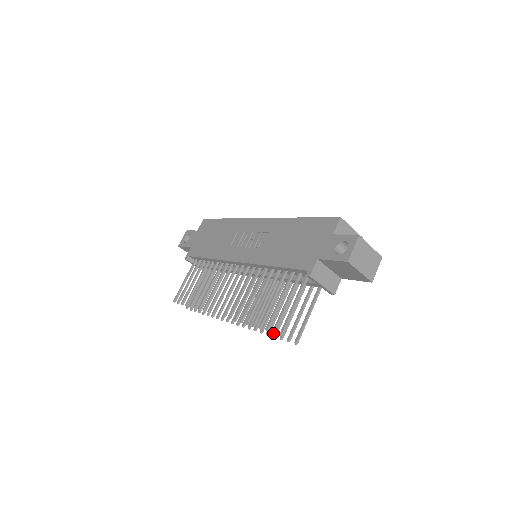
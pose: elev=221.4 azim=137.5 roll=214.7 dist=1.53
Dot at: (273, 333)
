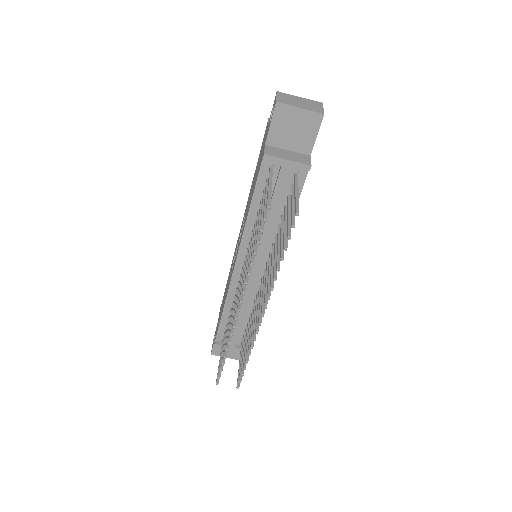
Dot at: occluded
